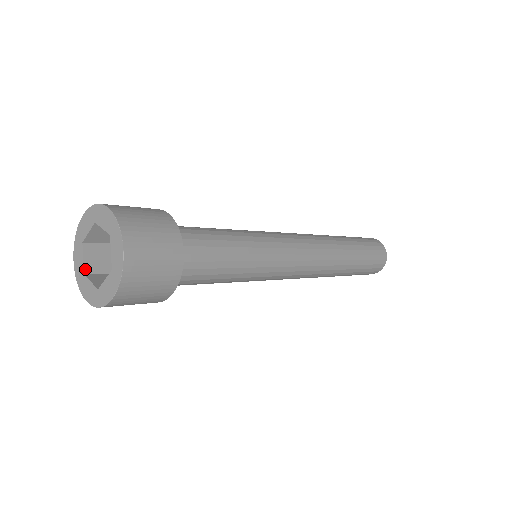
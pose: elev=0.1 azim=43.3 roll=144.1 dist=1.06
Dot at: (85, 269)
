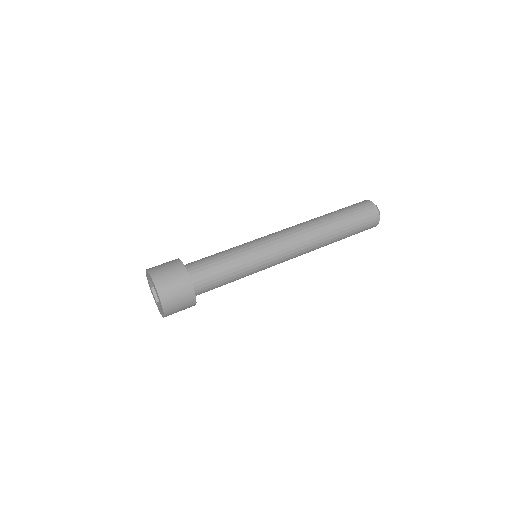
Dot at: (156, 300)
